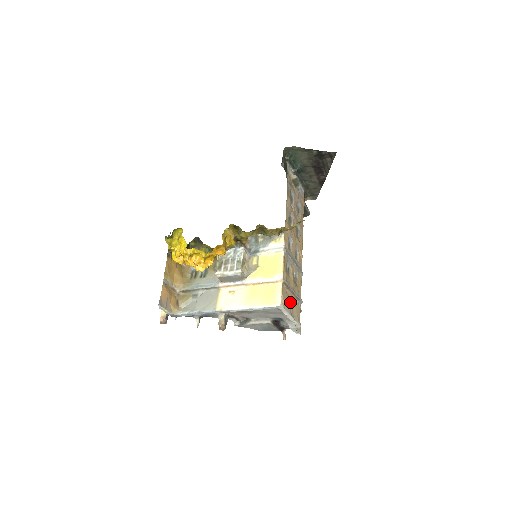
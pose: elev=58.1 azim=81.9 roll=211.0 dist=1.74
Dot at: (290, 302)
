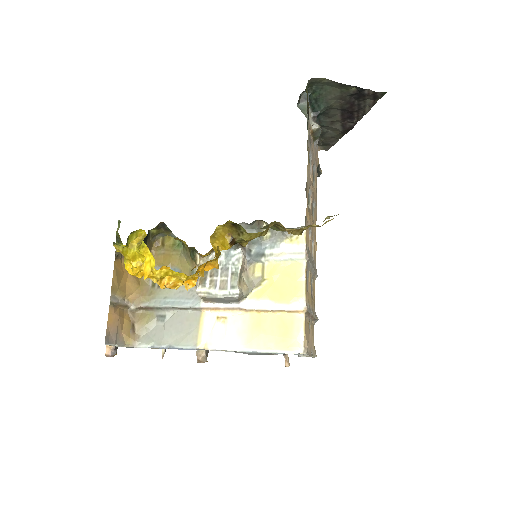
Dot at: occluded
